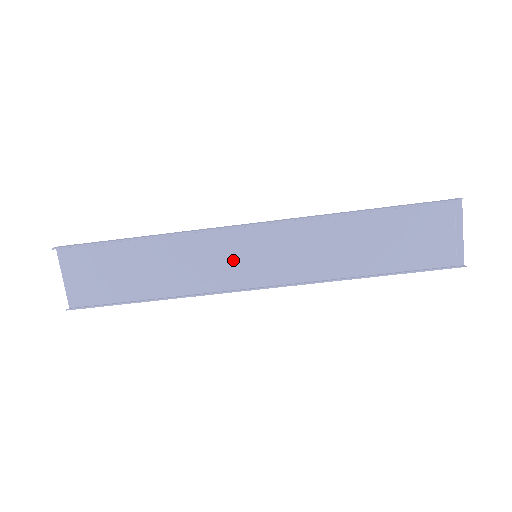
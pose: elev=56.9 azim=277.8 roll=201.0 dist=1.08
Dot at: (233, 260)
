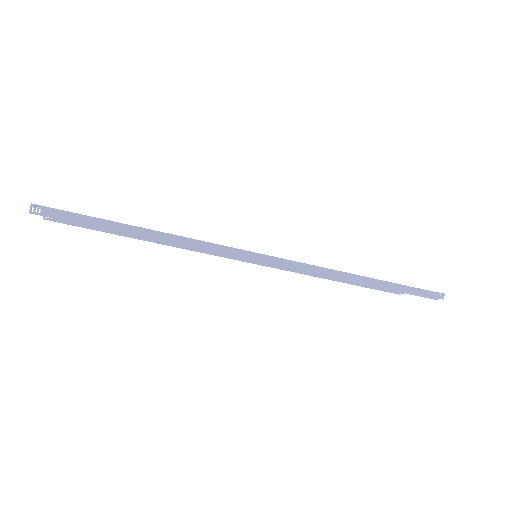
Dot at: occluded
